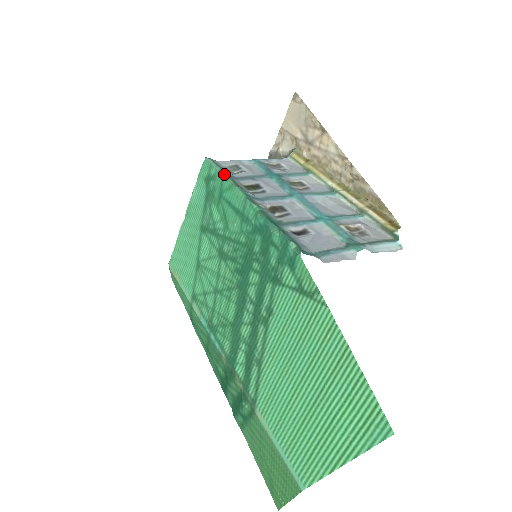
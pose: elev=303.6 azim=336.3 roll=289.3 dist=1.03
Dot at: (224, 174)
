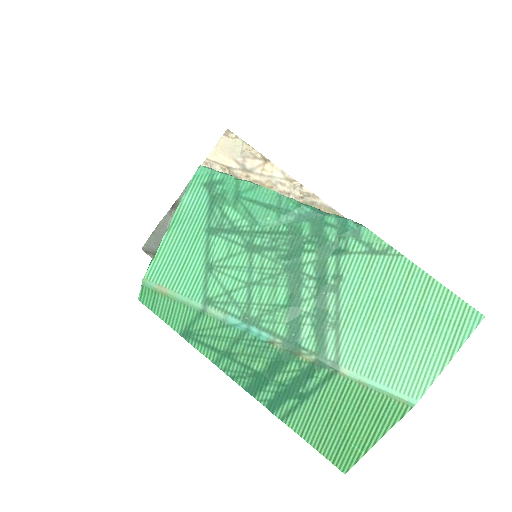
Dot at: (237, 178)
